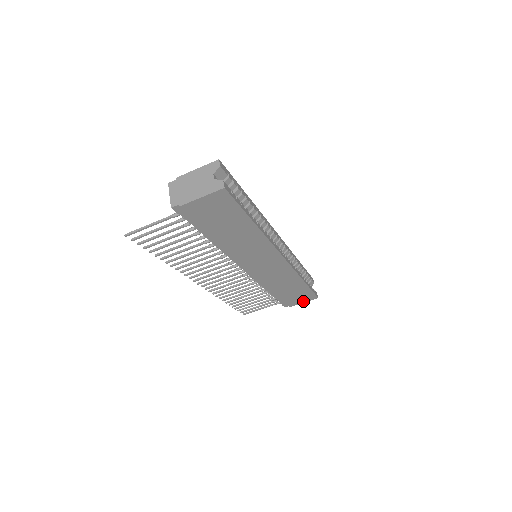
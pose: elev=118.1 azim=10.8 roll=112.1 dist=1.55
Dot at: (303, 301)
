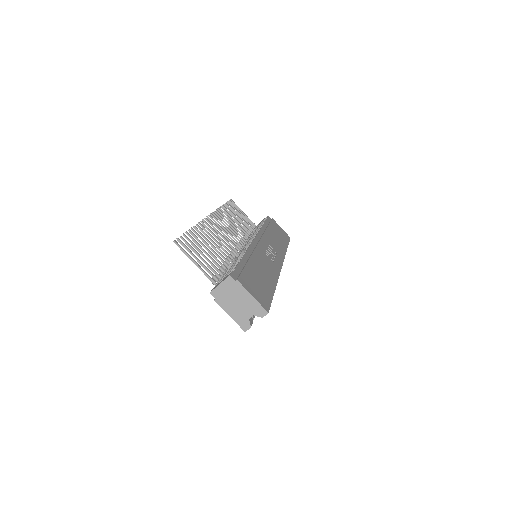
Dot at: occluded
